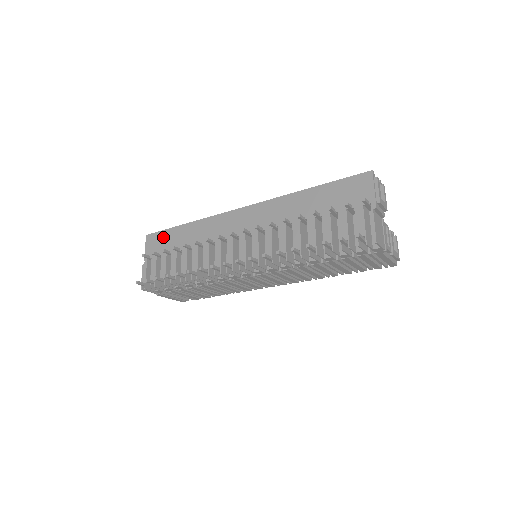
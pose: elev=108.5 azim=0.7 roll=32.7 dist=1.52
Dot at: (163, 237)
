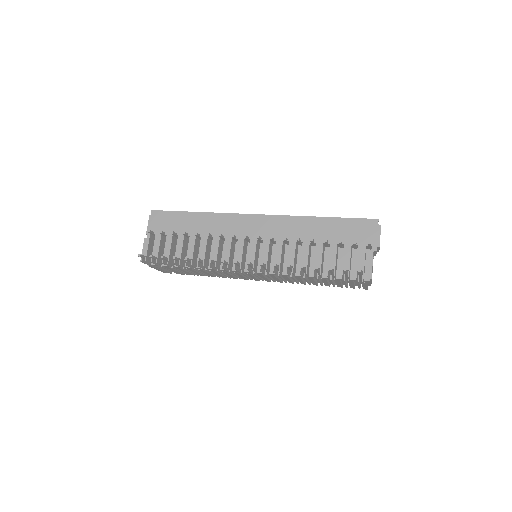
Dot at: (170, 218)
